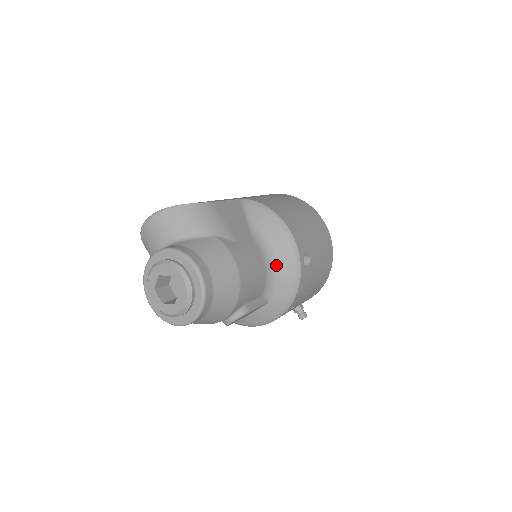
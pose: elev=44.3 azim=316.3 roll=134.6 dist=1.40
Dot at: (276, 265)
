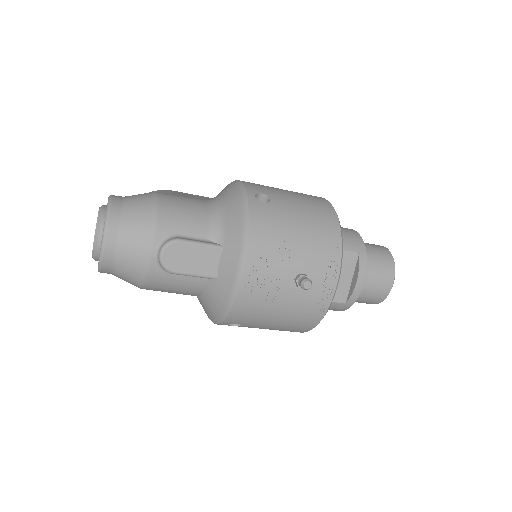
Dot at: (223, 207)
